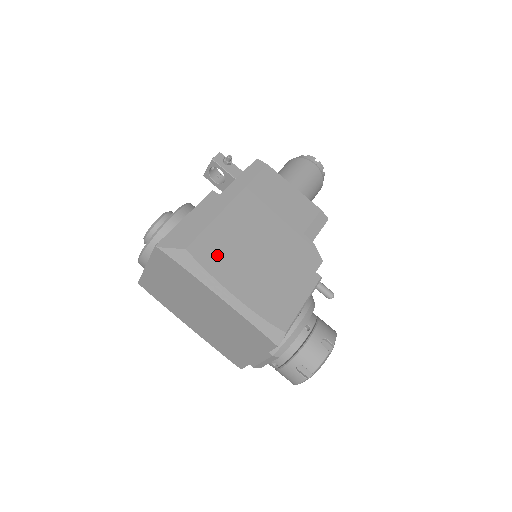
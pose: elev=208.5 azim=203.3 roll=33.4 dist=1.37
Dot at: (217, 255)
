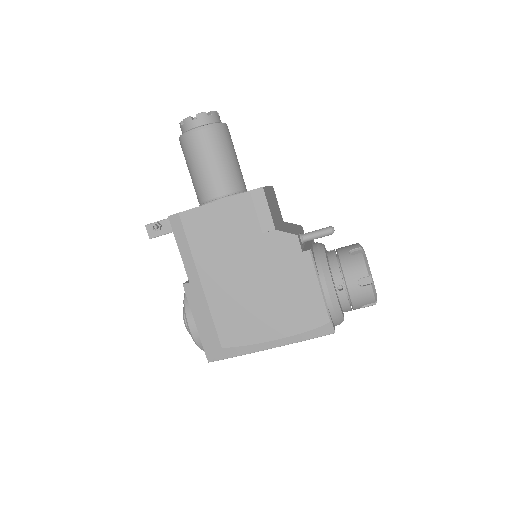
Dot at: (239, 328)
